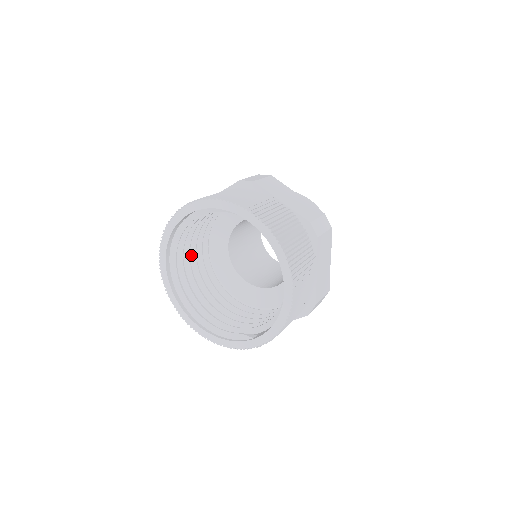
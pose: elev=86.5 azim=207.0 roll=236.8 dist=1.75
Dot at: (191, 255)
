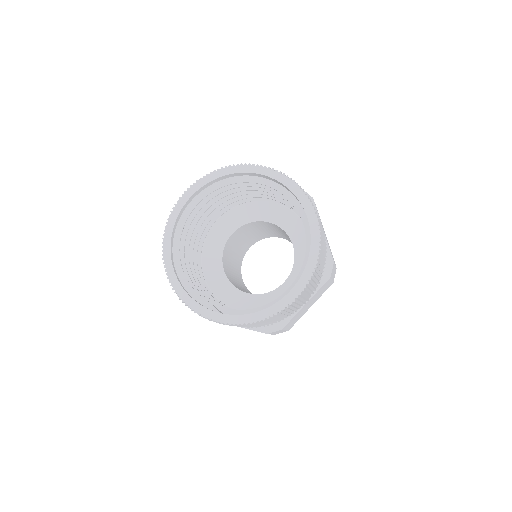
Dot at: occluded
